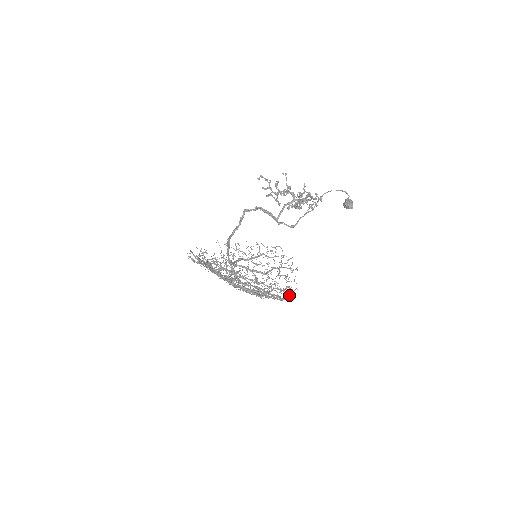
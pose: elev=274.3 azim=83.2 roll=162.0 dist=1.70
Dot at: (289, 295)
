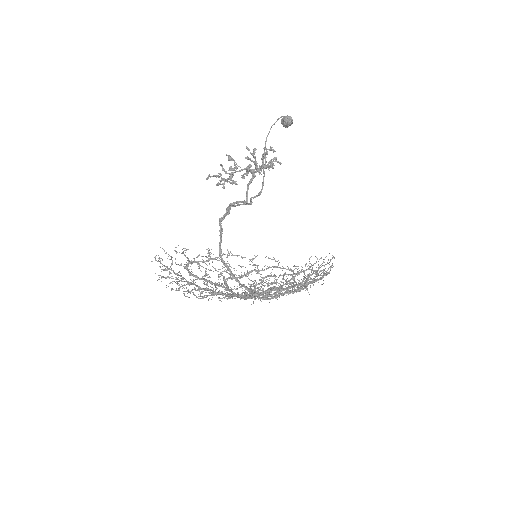
Dot at: (320, 275)
